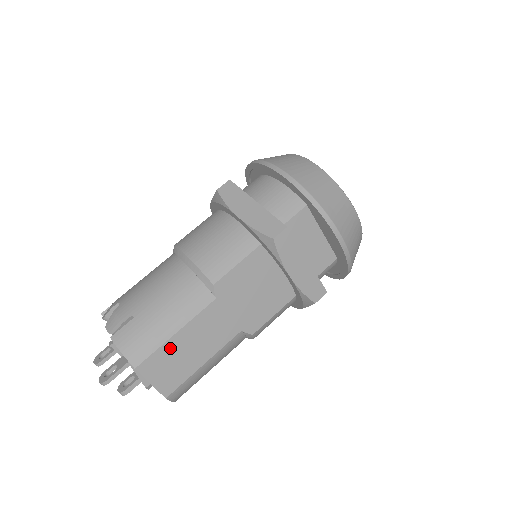
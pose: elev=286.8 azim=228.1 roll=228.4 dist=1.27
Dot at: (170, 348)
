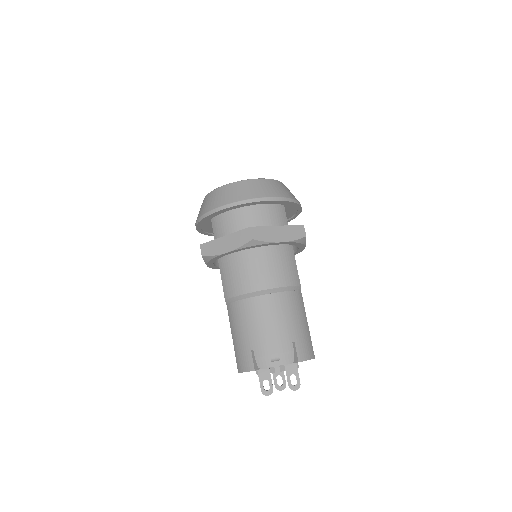
Dot at: occluded
